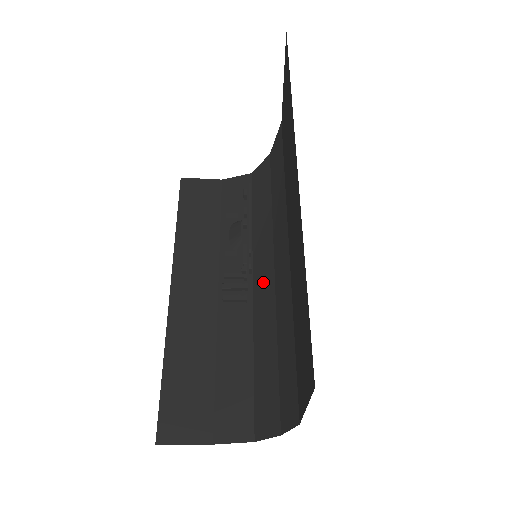
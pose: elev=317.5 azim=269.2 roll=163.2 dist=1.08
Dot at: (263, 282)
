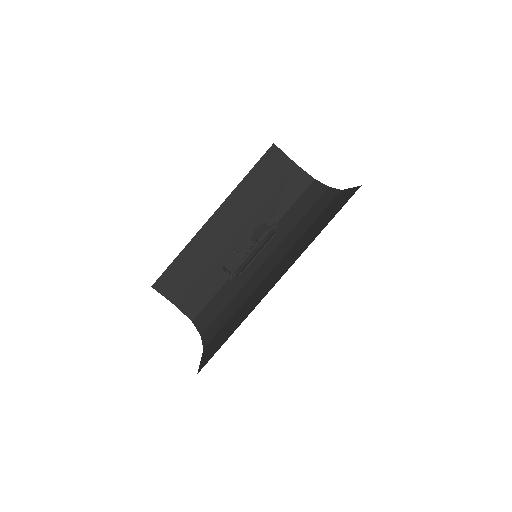
Dot at: (256, 259)
